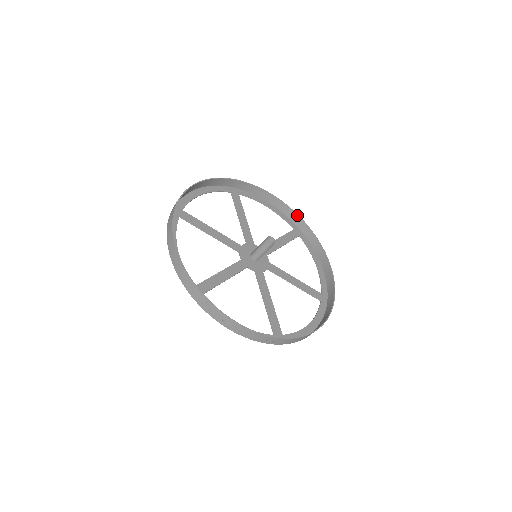
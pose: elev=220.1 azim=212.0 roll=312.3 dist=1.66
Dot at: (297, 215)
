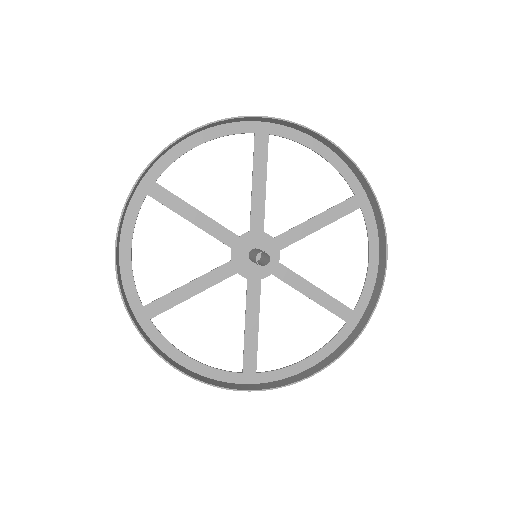
Dot at: (363, 177)
